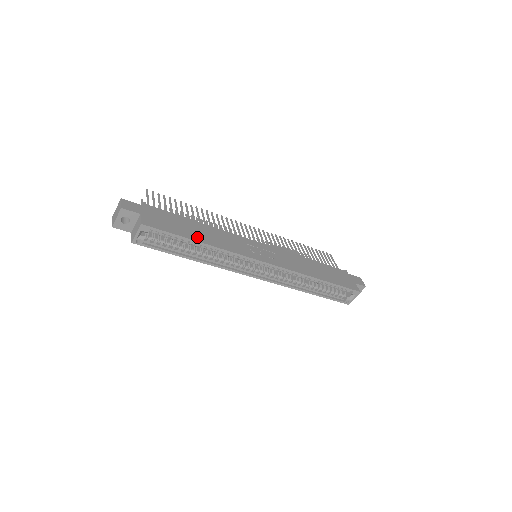
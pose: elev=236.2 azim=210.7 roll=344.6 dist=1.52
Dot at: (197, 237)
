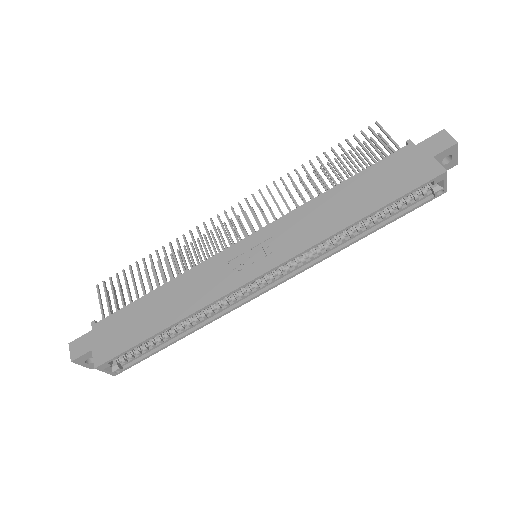
Dot at: (159, 323)
